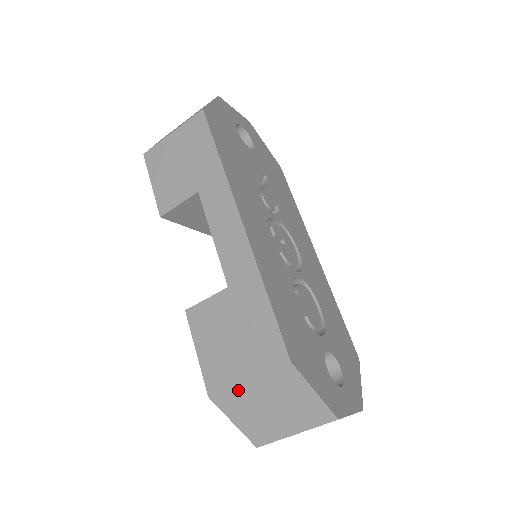
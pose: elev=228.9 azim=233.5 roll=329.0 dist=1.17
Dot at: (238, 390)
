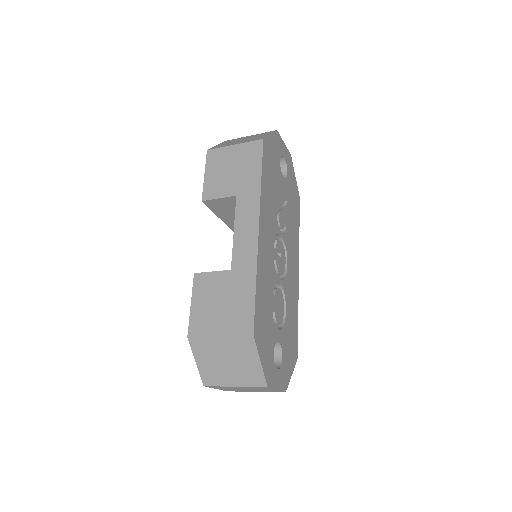
Dot at: (210, 340)
